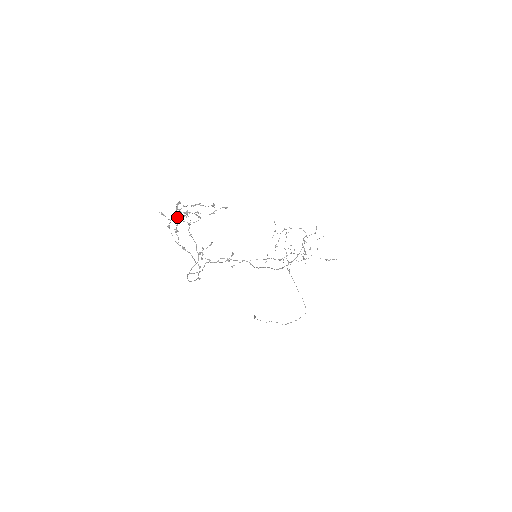
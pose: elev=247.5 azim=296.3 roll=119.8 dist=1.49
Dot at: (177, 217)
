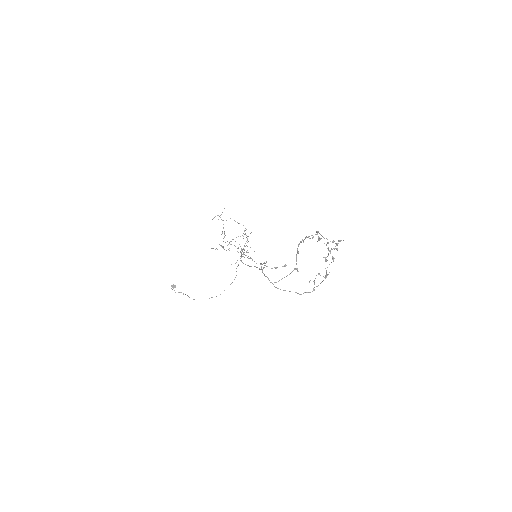
Dot at: (332, 249)
